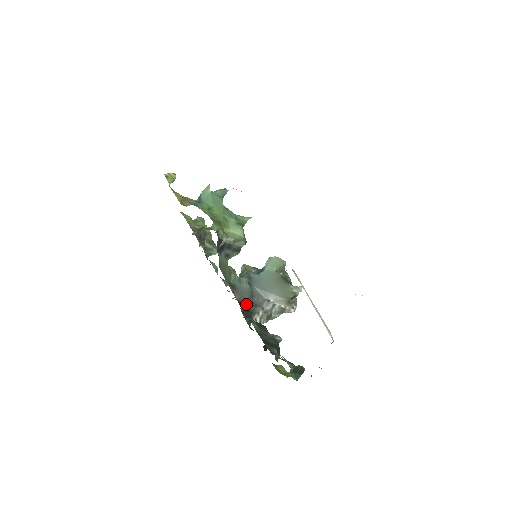
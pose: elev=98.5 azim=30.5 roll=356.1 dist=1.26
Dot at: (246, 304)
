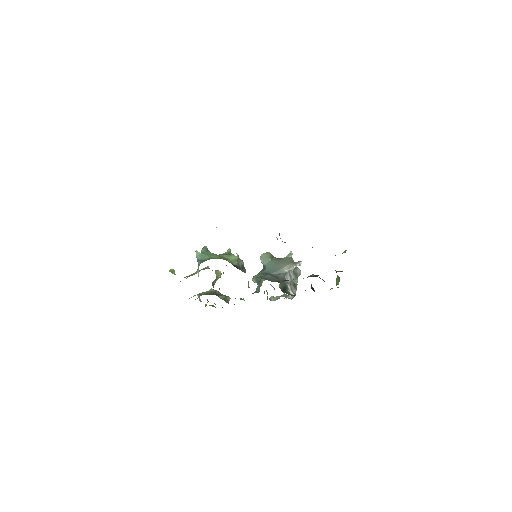
Dot at: occluded
